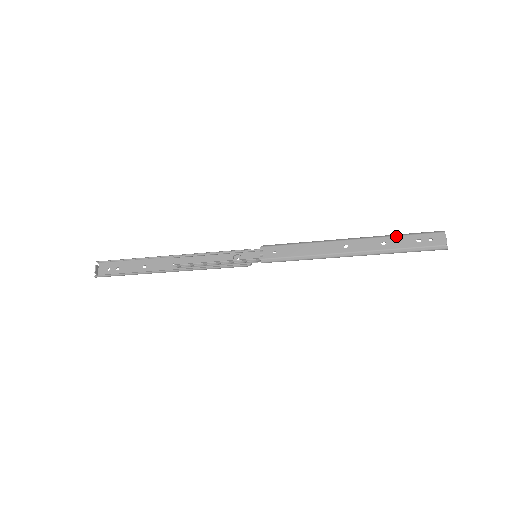
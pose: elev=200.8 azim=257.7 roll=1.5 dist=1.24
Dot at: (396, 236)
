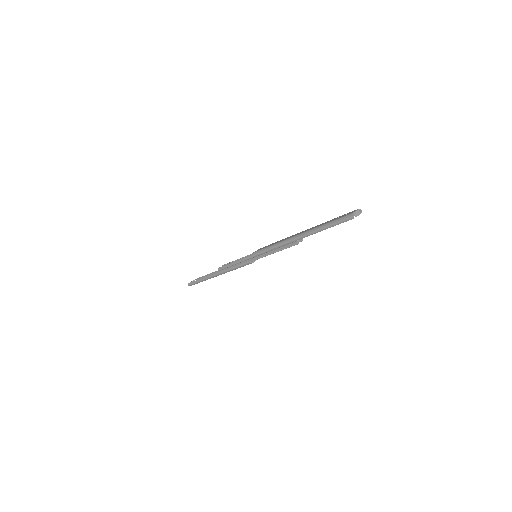
Dot at: occluded
